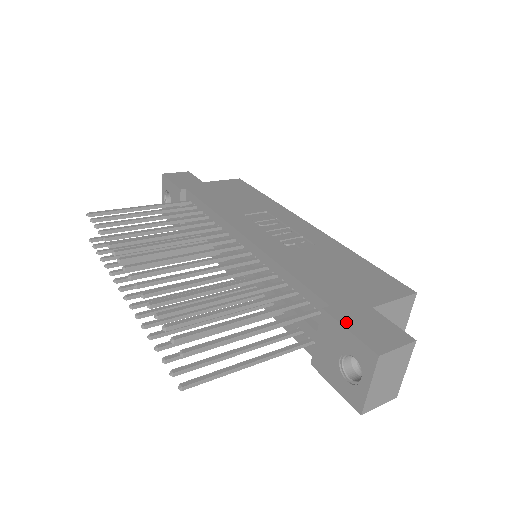
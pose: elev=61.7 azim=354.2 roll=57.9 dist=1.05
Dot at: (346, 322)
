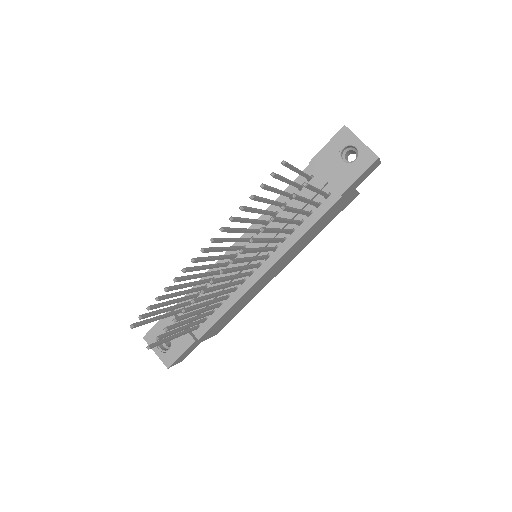
Dot at: (322, 150)
